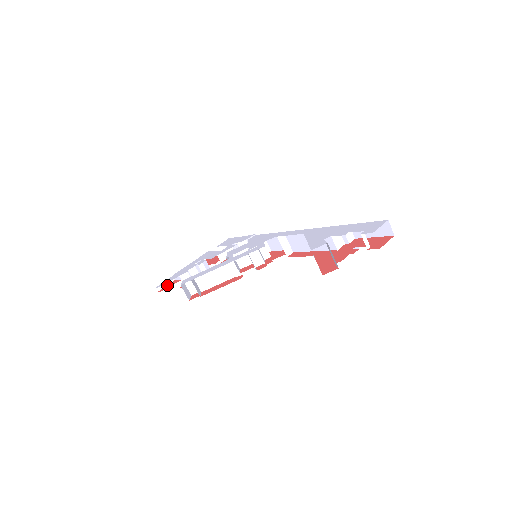
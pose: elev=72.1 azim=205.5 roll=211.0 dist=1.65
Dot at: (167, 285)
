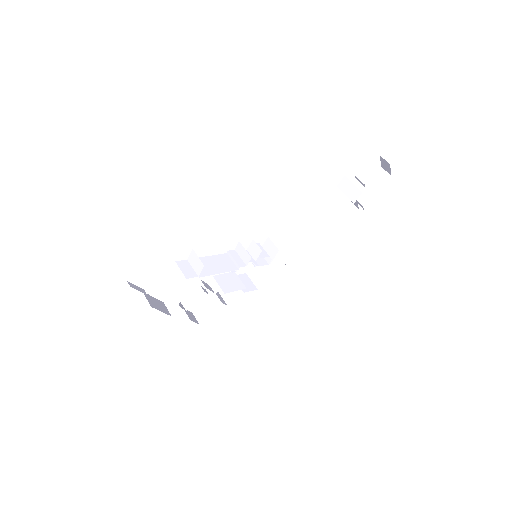
Dot at: (140, 289)
